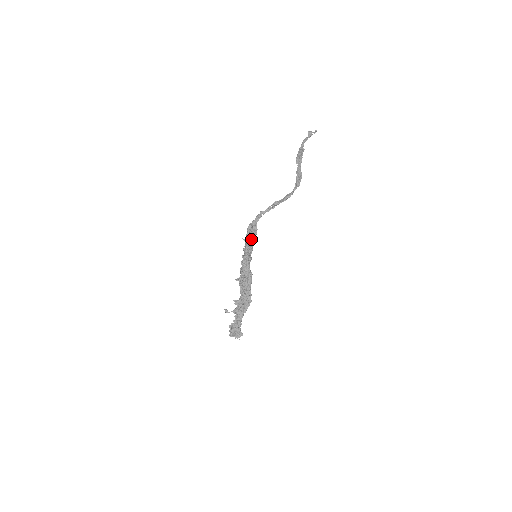
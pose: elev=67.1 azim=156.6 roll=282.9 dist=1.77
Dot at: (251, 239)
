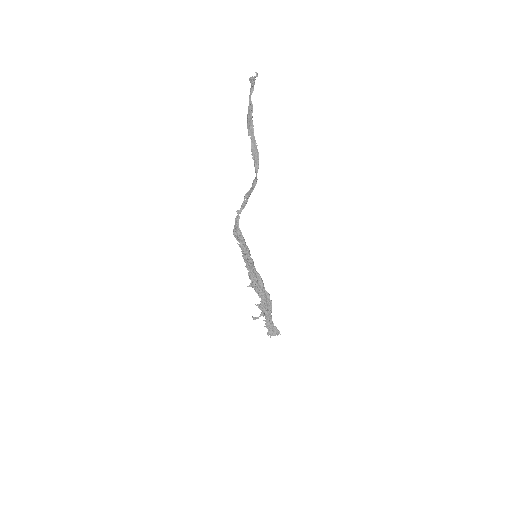
Dot at: (242, 243)
